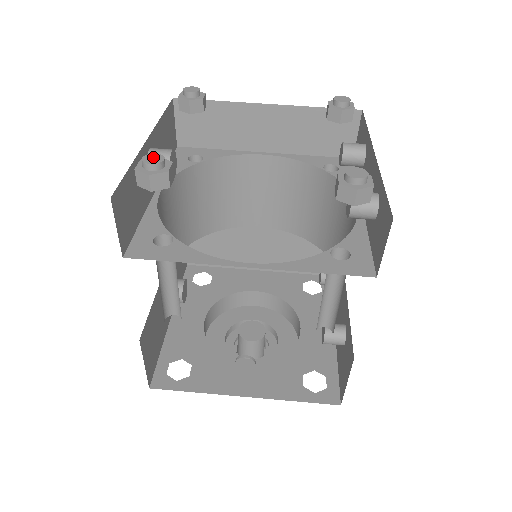
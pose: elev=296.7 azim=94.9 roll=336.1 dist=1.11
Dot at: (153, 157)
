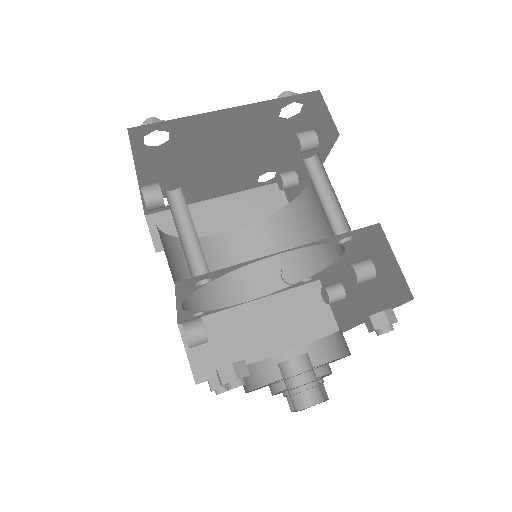
Dot at: occluded
